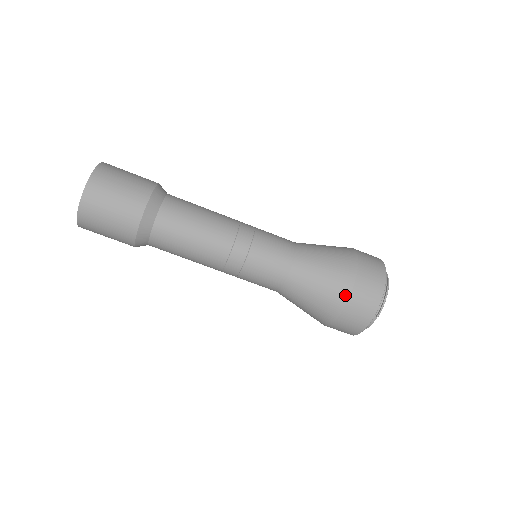
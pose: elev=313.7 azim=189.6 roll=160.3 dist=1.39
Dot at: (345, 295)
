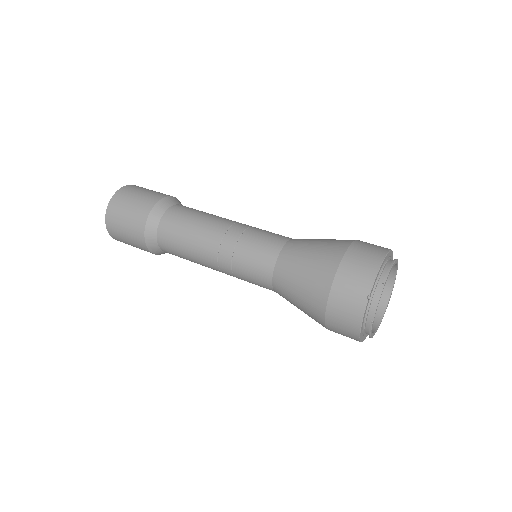
Dot at: (339, 254)
